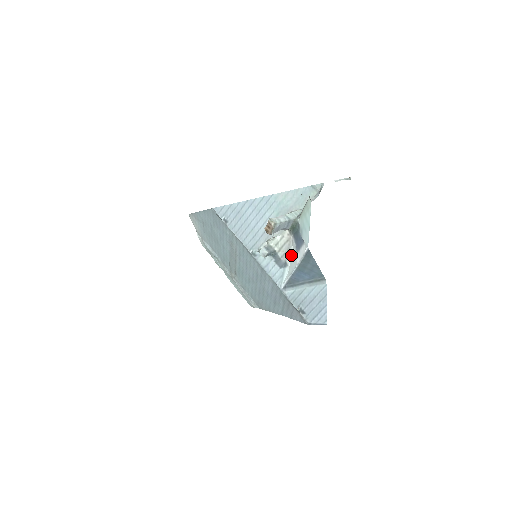
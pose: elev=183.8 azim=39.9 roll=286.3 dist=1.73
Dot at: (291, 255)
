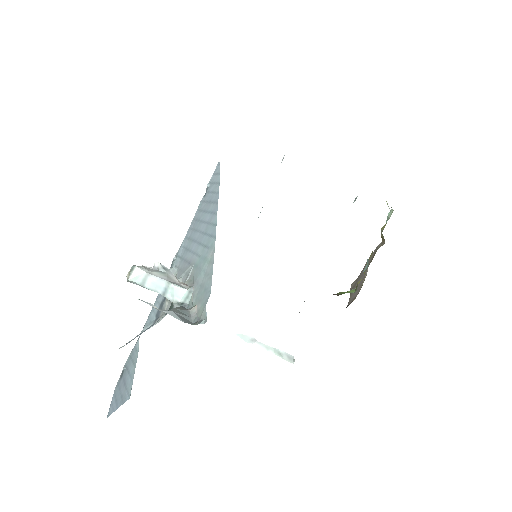
Dot at: (156, 323)
